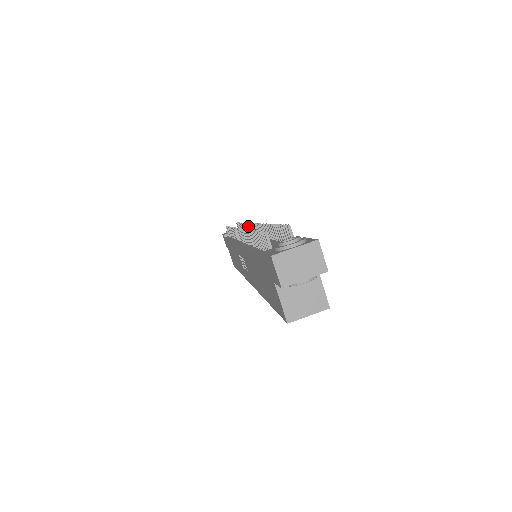
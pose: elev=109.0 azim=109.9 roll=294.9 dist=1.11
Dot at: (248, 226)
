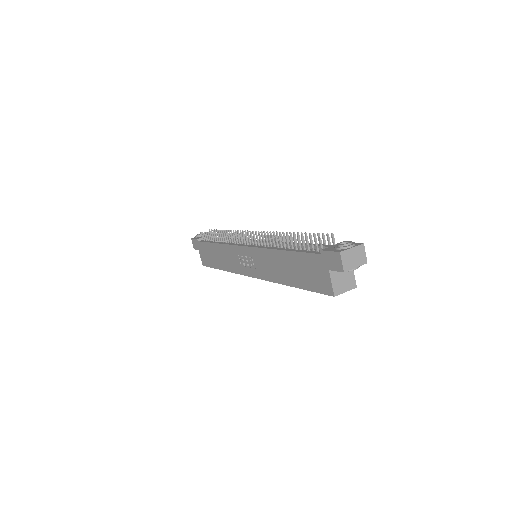
Dot at: (241, 233)
